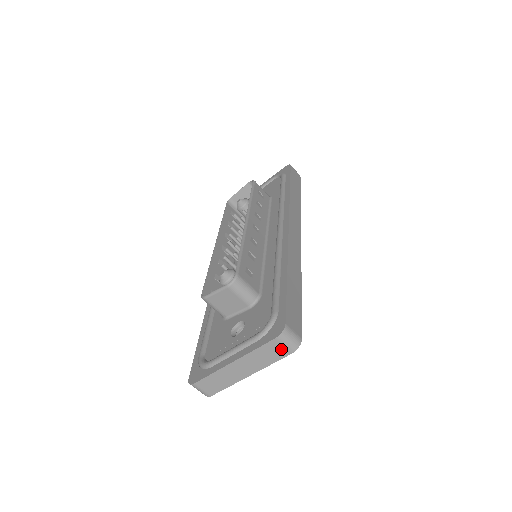
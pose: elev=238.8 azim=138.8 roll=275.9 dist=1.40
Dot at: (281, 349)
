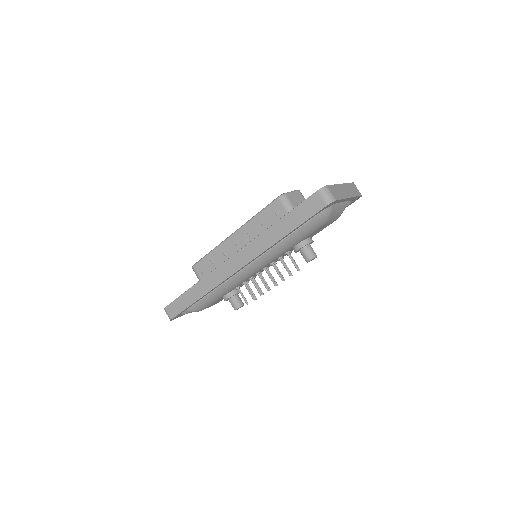
Dot at: (357, 190)
